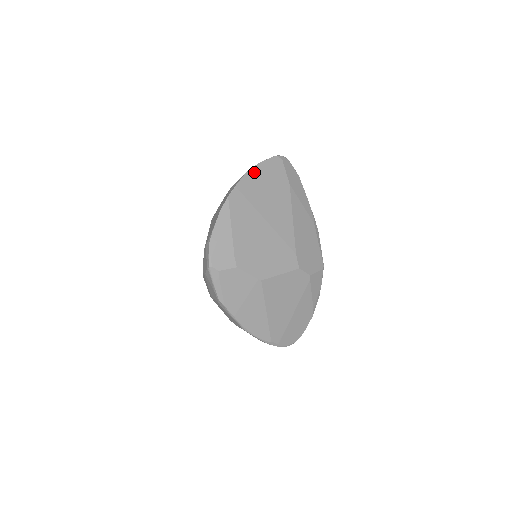
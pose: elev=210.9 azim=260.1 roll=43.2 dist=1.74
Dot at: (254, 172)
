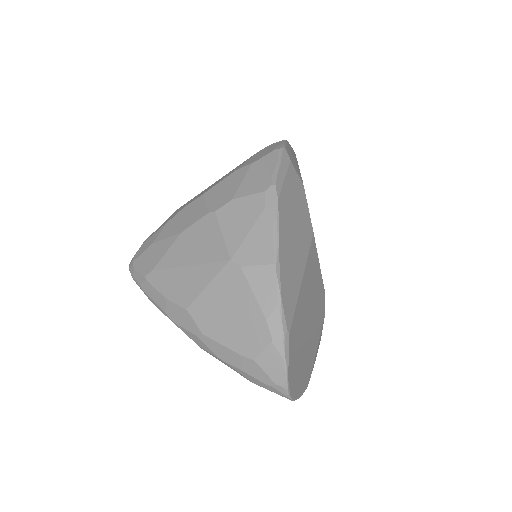
Dot at: occluded
